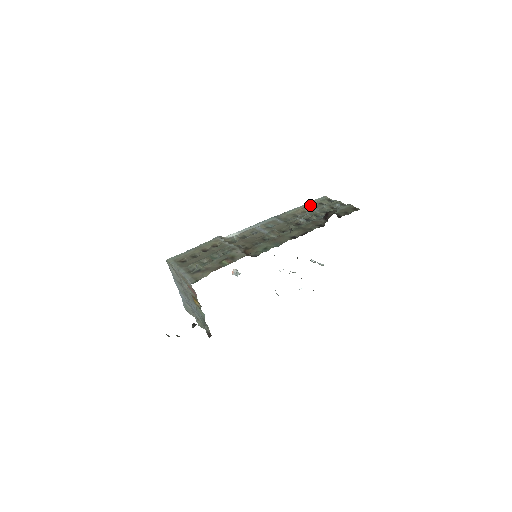
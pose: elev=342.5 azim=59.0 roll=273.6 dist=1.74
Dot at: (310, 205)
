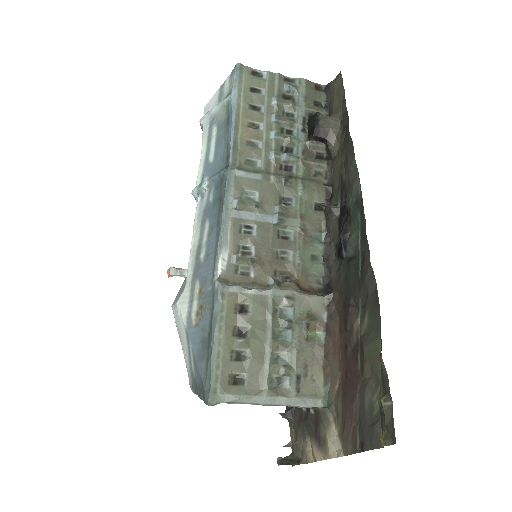
Dot at: (245, 103)
